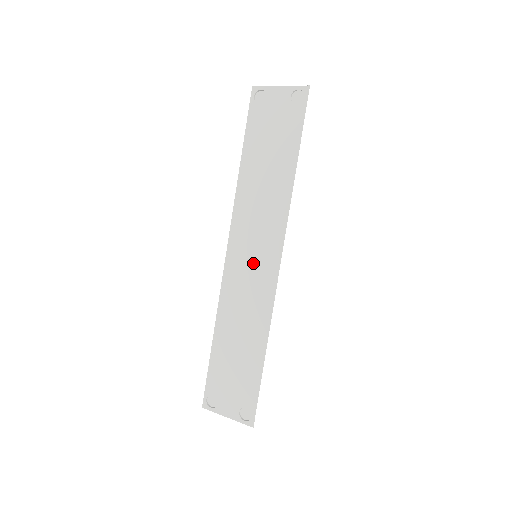
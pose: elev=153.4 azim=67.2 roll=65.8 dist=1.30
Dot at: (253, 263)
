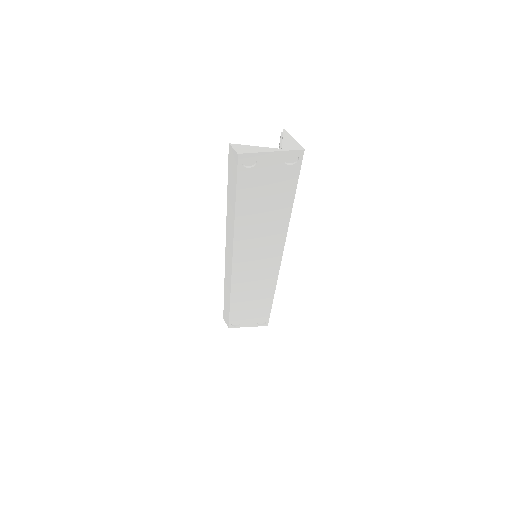
Dot at: (258, 265)
